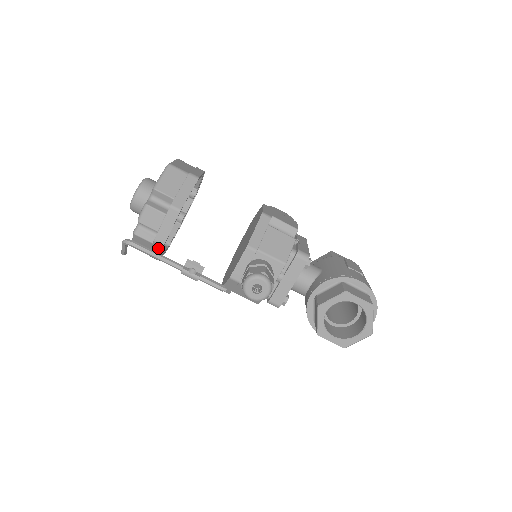
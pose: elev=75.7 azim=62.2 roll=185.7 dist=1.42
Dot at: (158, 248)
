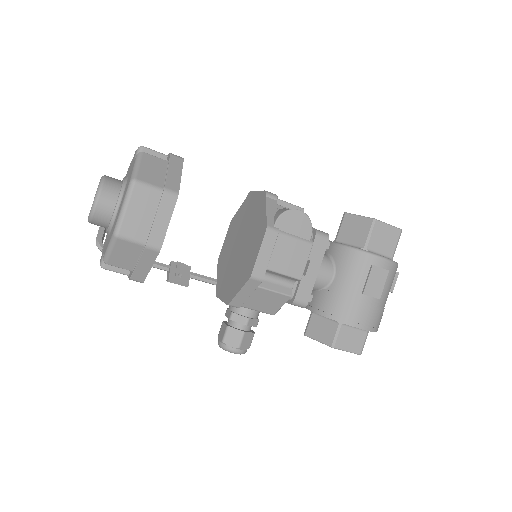
Dot at: occluded
